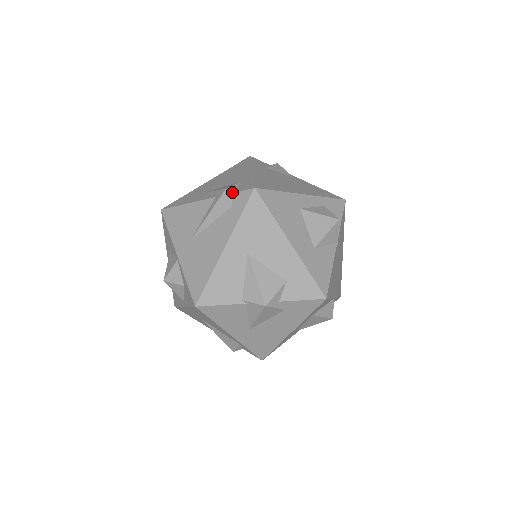
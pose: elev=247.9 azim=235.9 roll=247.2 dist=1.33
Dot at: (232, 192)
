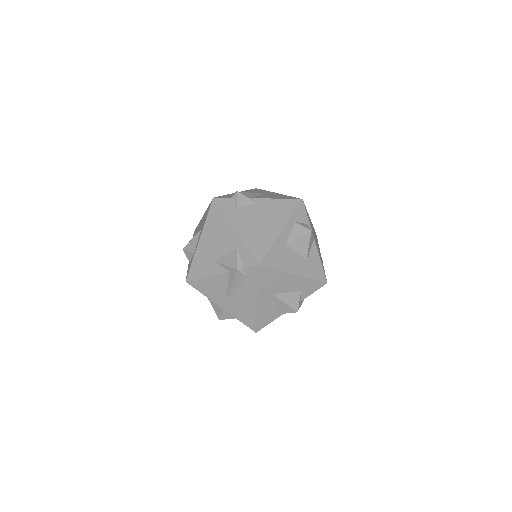
Dot at: (242, 269)
